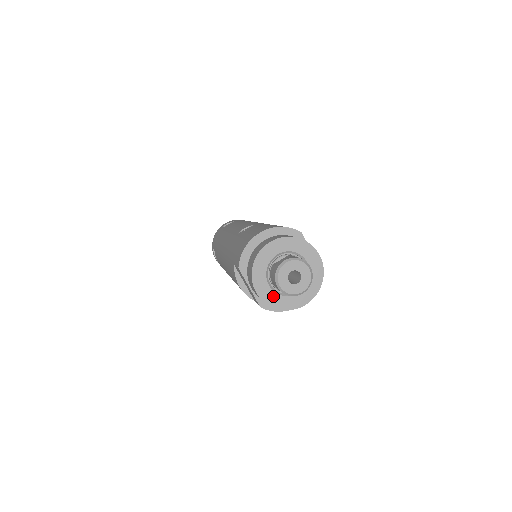
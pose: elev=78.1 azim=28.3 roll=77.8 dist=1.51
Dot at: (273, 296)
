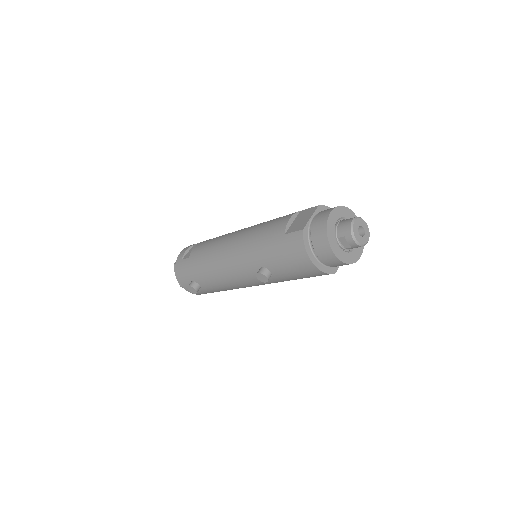
Dot at: (332, 227)
